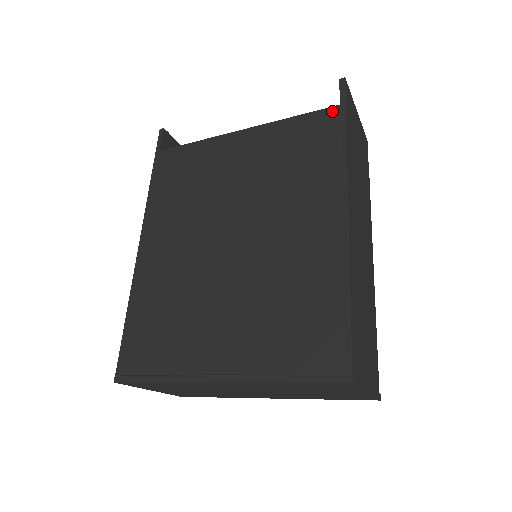
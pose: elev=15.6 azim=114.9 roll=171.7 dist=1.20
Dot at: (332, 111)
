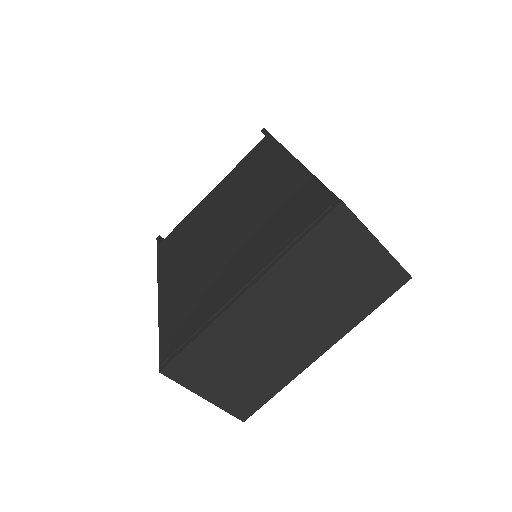
Dot at: (263, 141)
